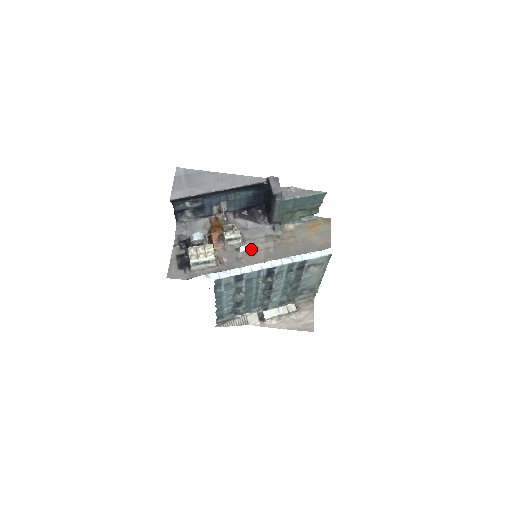
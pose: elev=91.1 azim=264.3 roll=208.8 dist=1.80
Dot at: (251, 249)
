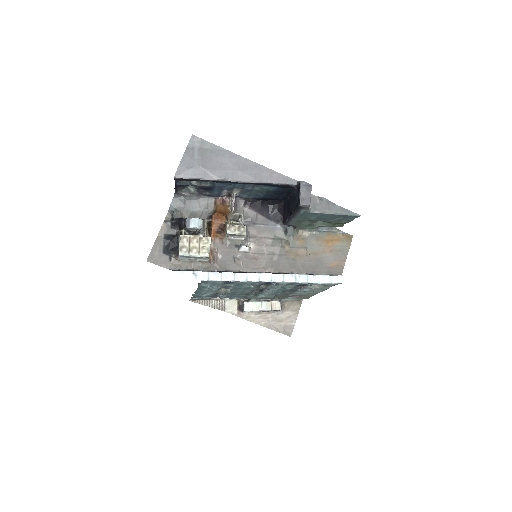
Dot at: (253, 250)
